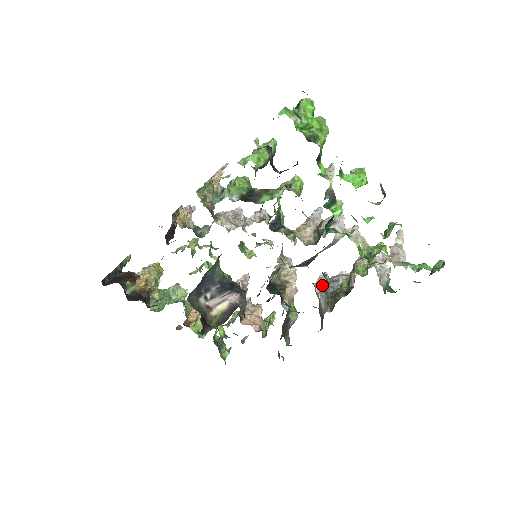
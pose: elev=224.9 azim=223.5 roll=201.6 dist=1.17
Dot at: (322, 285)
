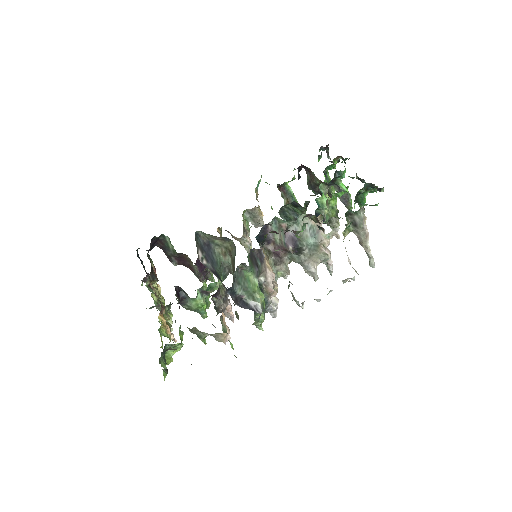
Dot at: occluded
